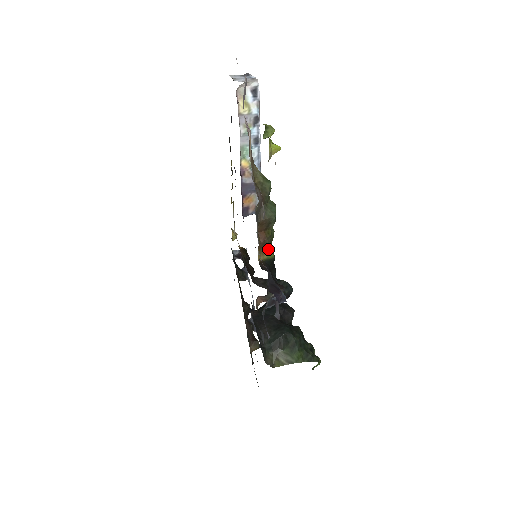
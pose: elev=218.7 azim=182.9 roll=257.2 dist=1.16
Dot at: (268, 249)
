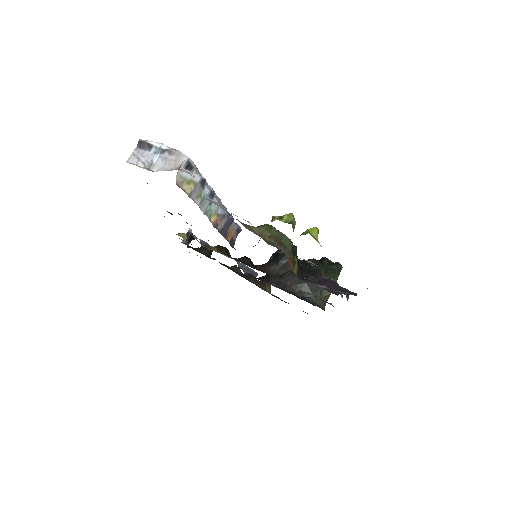
Dot at: (295, 262)
